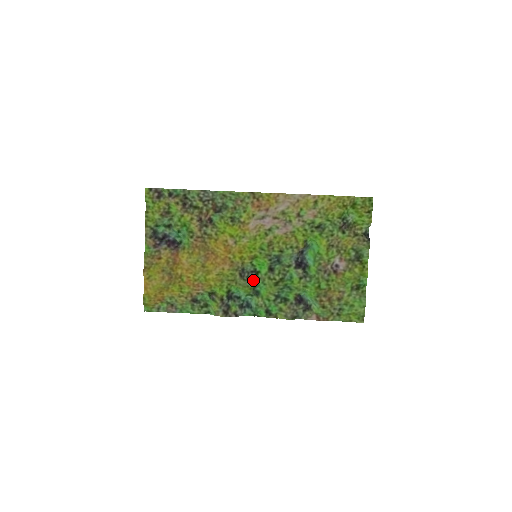
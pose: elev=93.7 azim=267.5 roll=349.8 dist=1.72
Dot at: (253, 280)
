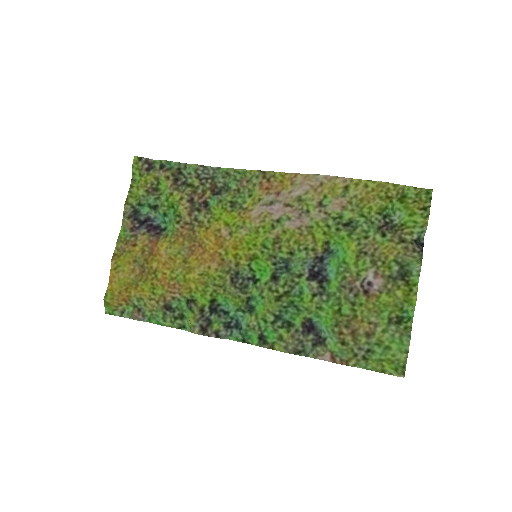
Dot at: (248, 290)
